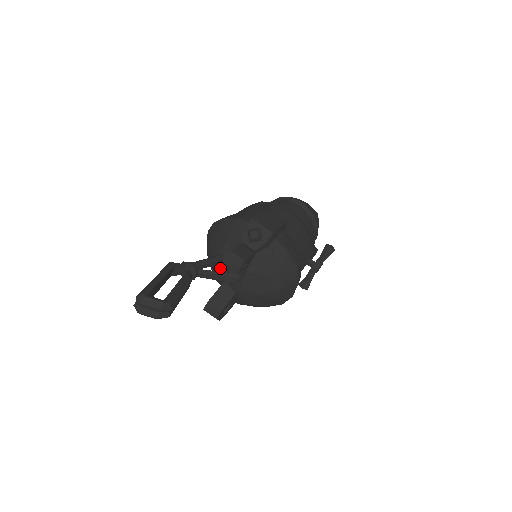
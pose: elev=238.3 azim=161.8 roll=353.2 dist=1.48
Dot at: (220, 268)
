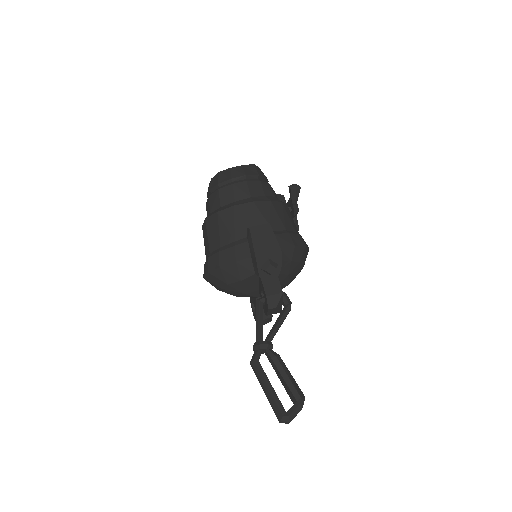
Dot at: (268, 312)
